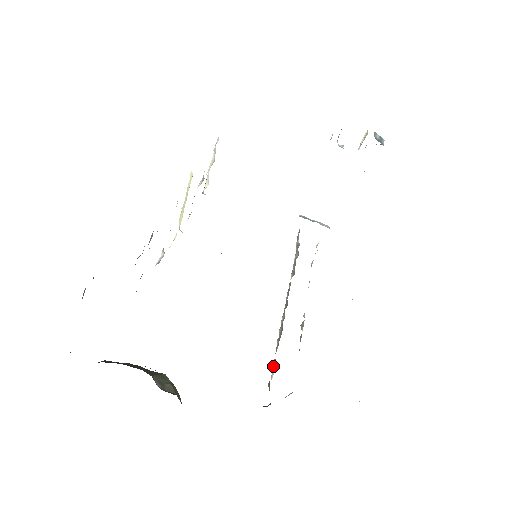
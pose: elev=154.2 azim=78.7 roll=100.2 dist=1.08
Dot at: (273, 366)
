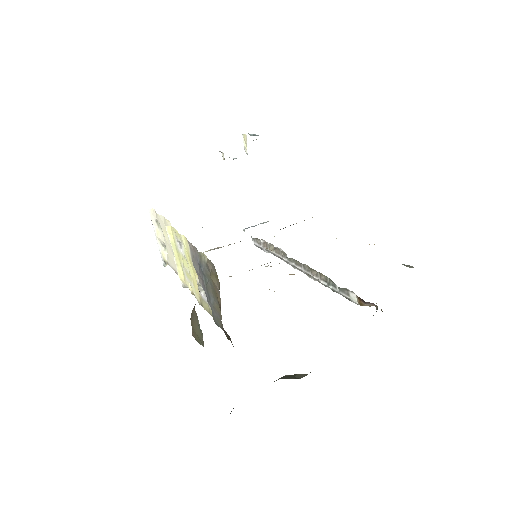
Dot at: (348, 295)
